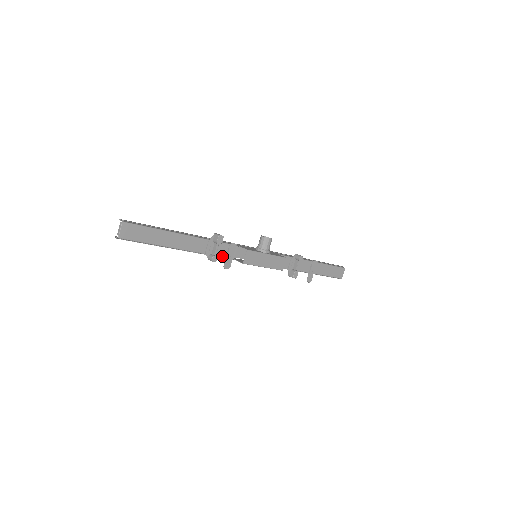
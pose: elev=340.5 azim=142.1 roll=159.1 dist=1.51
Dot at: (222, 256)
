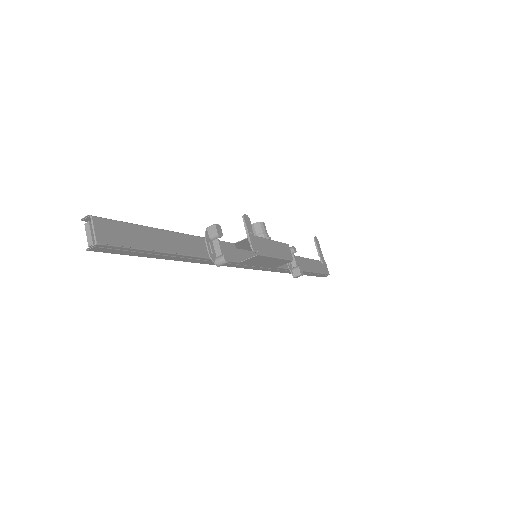
Dot at: occluded
